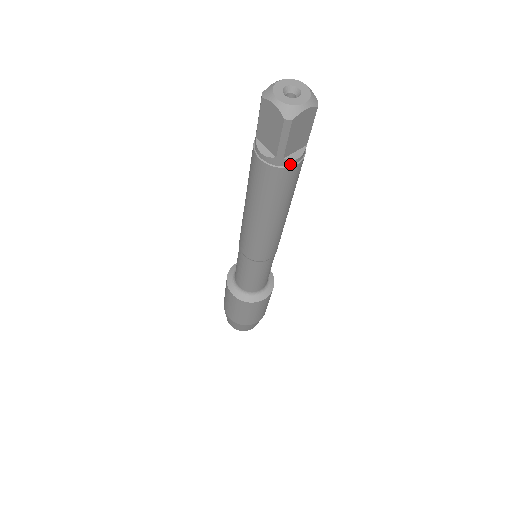
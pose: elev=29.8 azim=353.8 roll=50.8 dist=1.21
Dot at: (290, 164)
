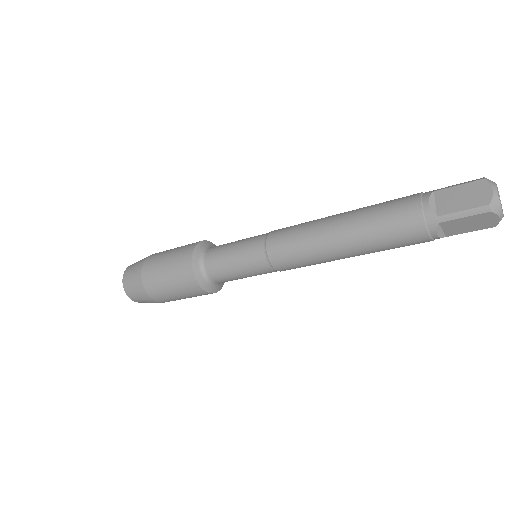
Dot at: (431, 232)
